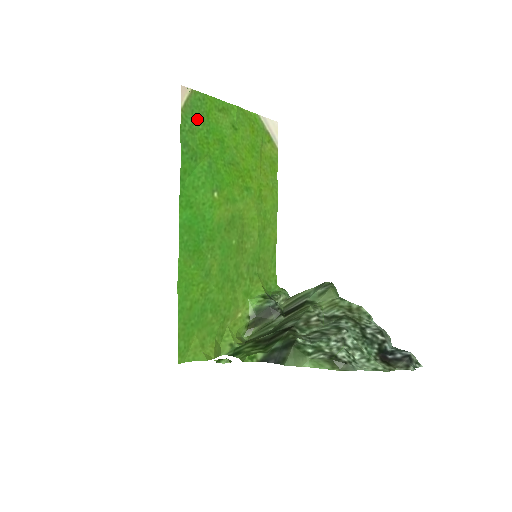
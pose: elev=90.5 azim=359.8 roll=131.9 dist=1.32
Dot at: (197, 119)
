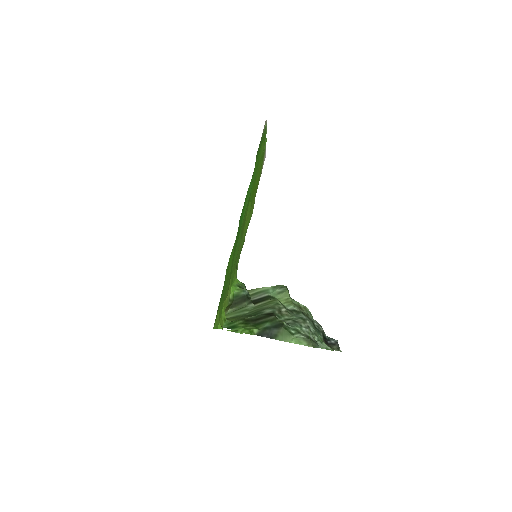
Dot at: (260, 144)
